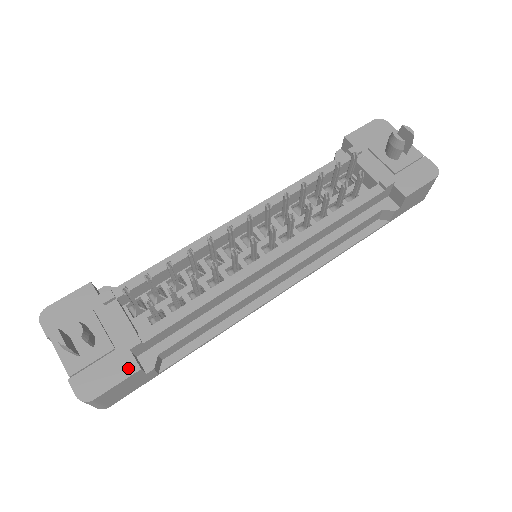
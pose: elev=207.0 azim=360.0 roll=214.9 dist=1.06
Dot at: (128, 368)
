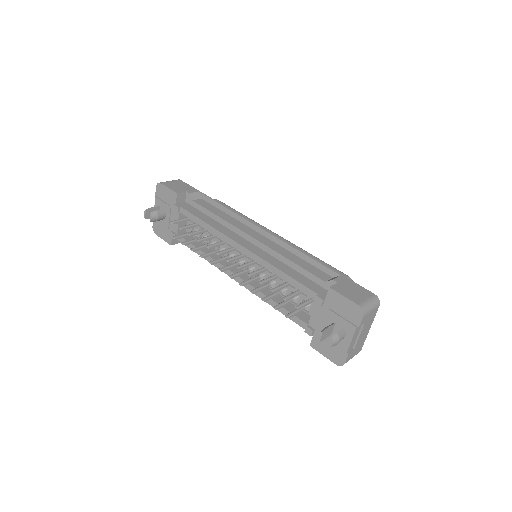
Dot at: (168, 240)
